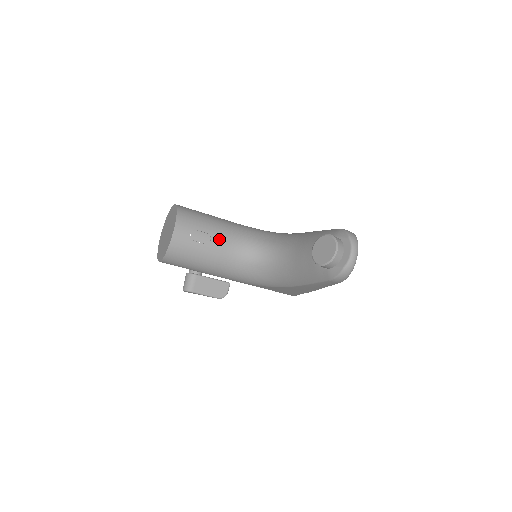
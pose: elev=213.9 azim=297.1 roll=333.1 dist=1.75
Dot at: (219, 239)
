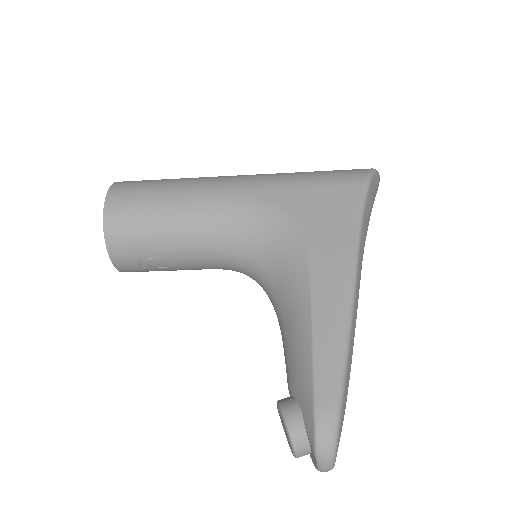
Dot at: (184, 260)
